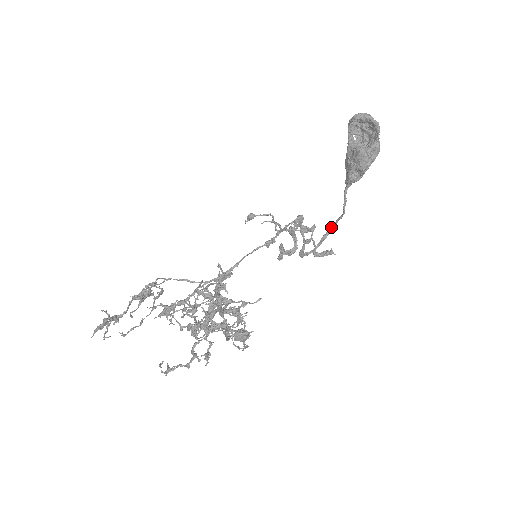
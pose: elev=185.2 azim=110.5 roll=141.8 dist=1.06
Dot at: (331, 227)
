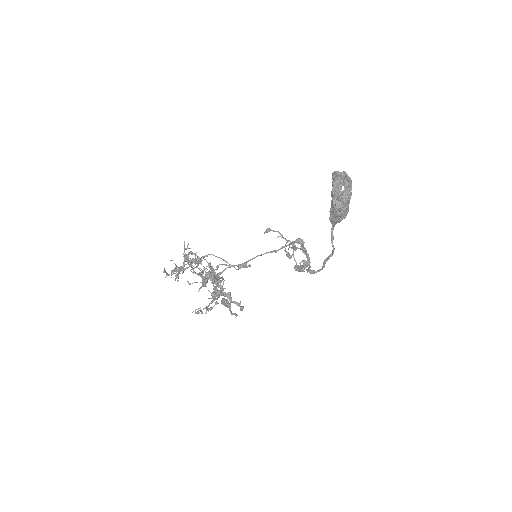
Dot at: (329, 255)
